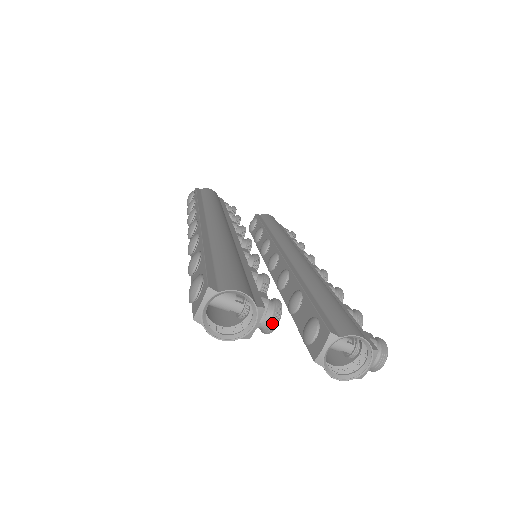
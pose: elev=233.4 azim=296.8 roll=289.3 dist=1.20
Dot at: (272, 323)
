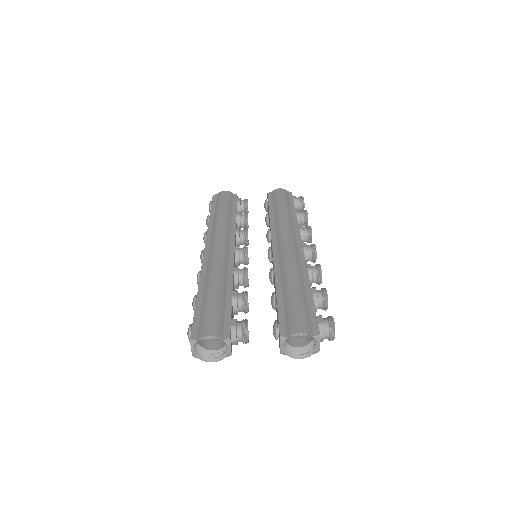
Dot at: (244, 339)
